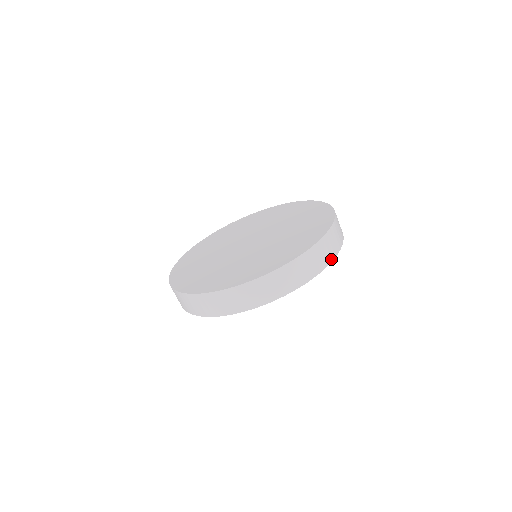
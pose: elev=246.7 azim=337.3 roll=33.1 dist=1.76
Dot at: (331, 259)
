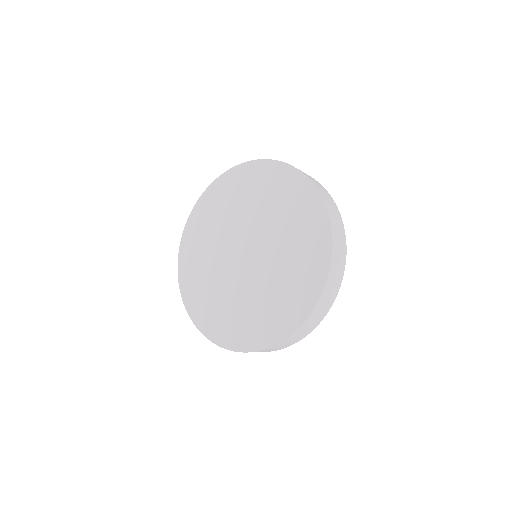
Dot at: (284, 347)
